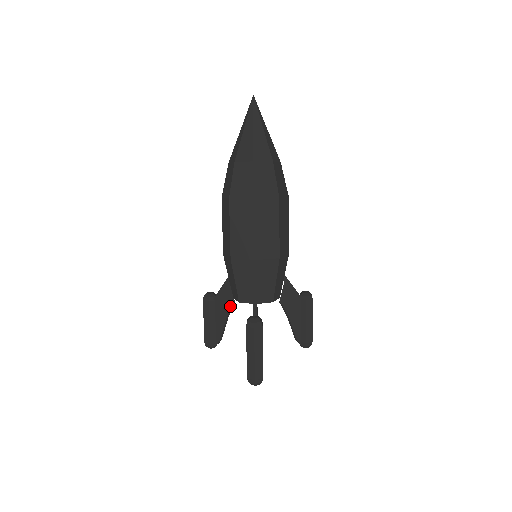
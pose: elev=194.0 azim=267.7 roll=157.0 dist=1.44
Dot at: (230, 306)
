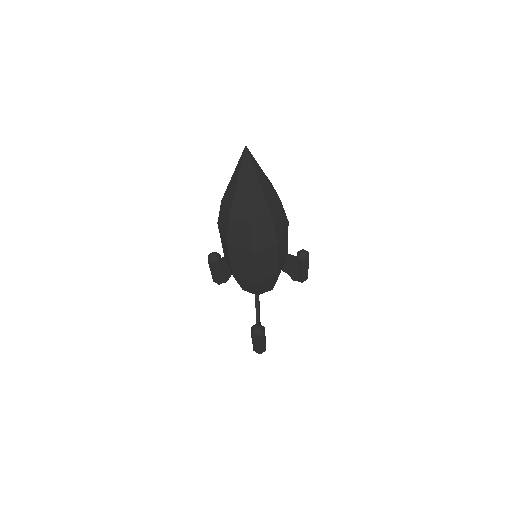
Dot at: occluded
